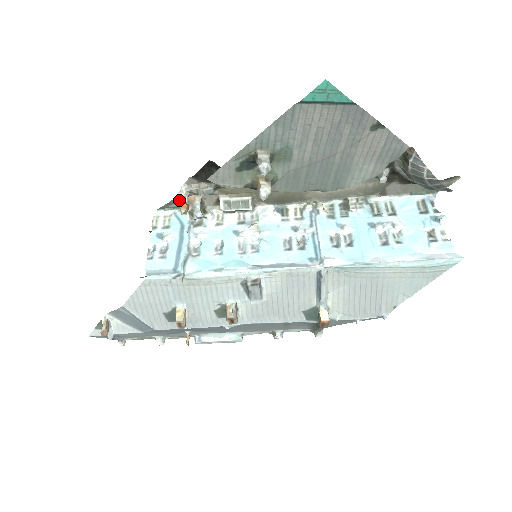
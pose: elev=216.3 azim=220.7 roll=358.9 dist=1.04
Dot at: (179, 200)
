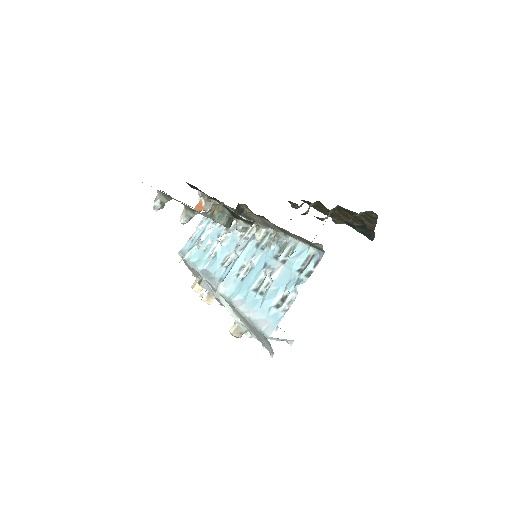
Dot at: (200, 202)
